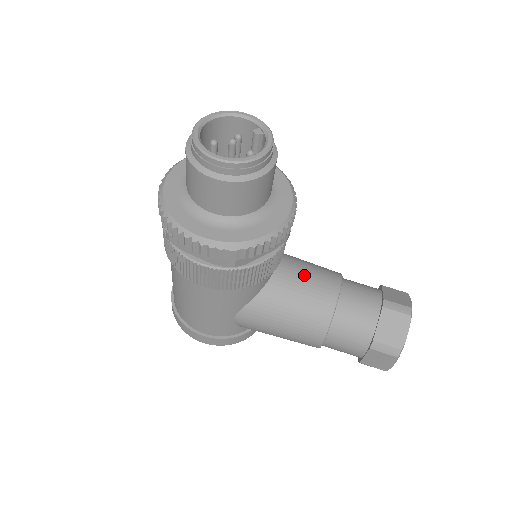
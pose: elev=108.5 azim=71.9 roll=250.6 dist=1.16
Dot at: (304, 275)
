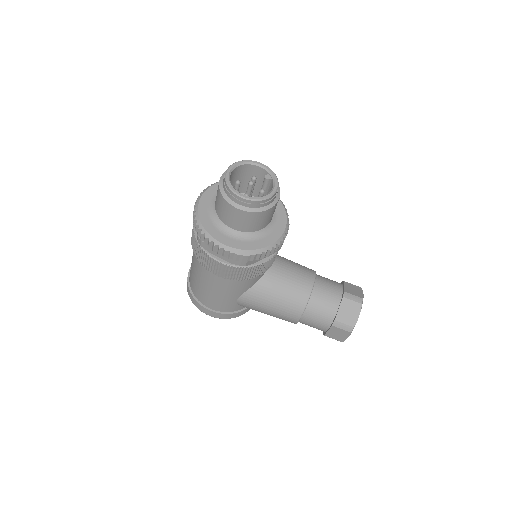
Dot at: (289, 271)
